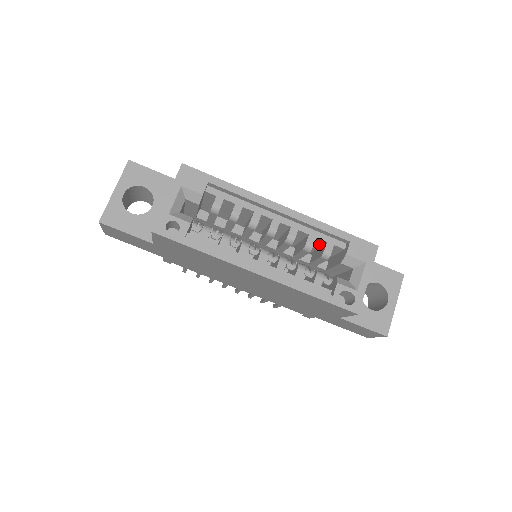
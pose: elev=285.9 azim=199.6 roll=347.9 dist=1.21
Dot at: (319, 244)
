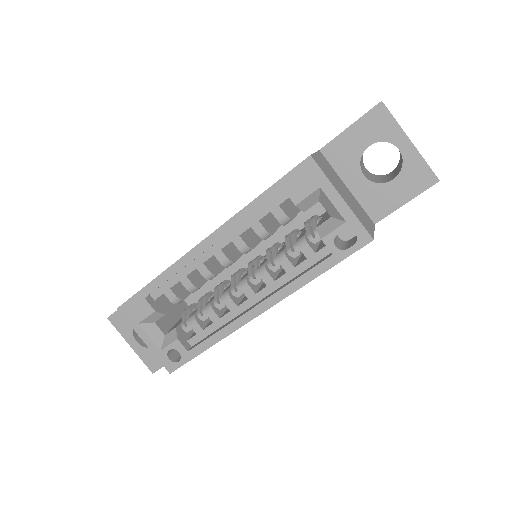
Dot at: occluded
